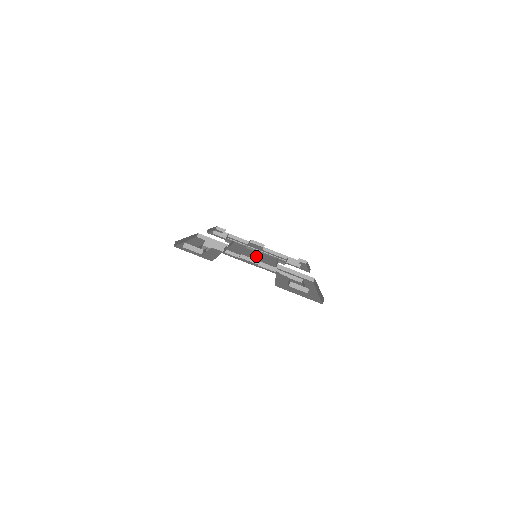
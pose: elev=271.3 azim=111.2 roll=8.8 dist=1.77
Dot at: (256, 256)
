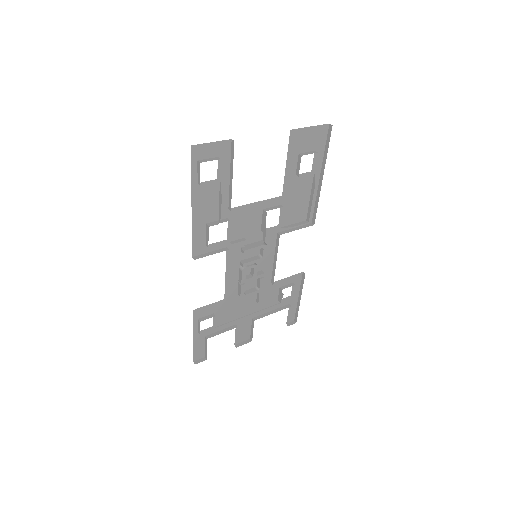
Dot at: occluded
